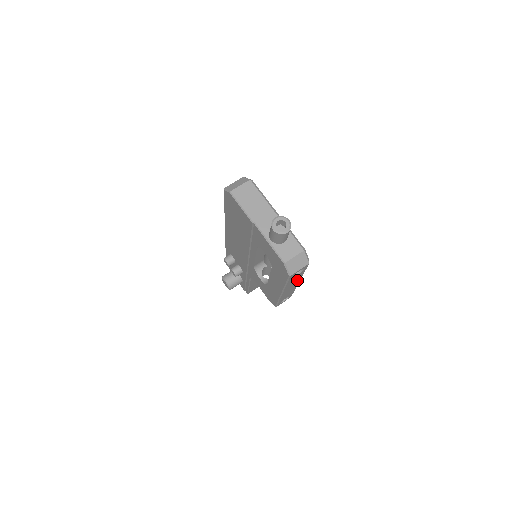
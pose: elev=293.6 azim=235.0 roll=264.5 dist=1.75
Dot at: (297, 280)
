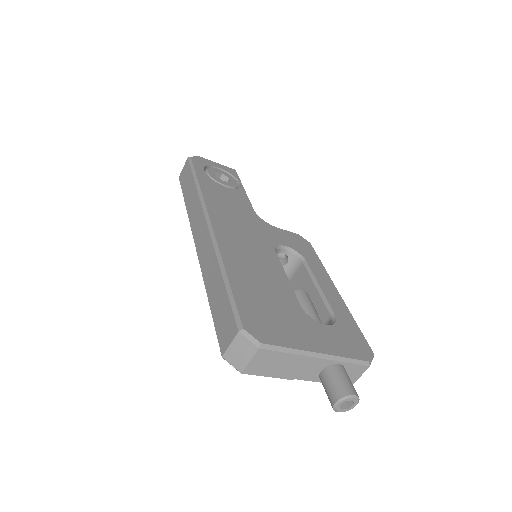
Dot at: occluded
